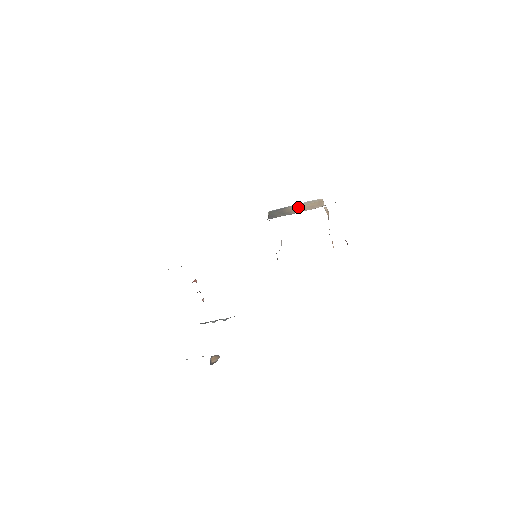
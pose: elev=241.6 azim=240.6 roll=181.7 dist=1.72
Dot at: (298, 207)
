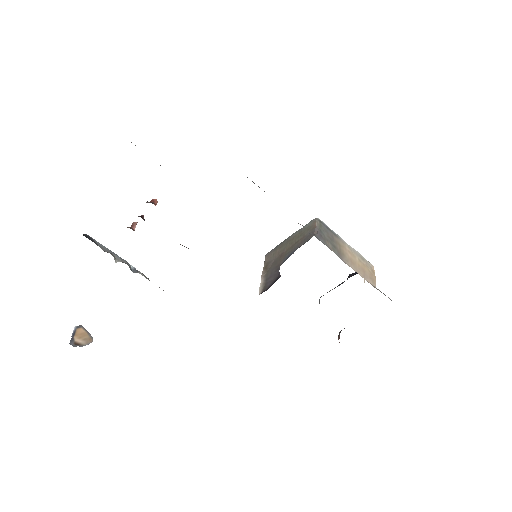
Dot at: (351, 253)
